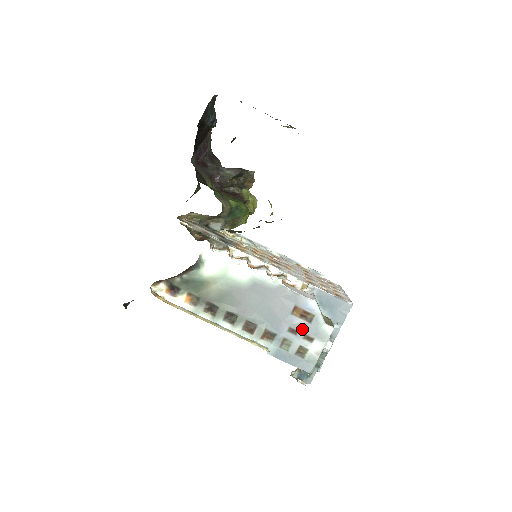
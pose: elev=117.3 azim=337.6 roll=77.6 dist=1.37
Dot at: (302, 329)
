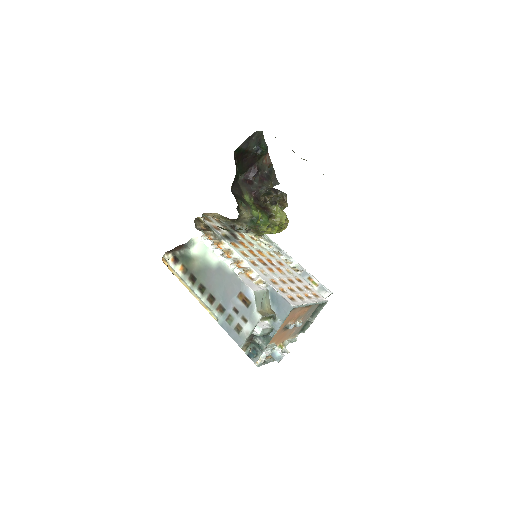
Dot at: (242, 311)
